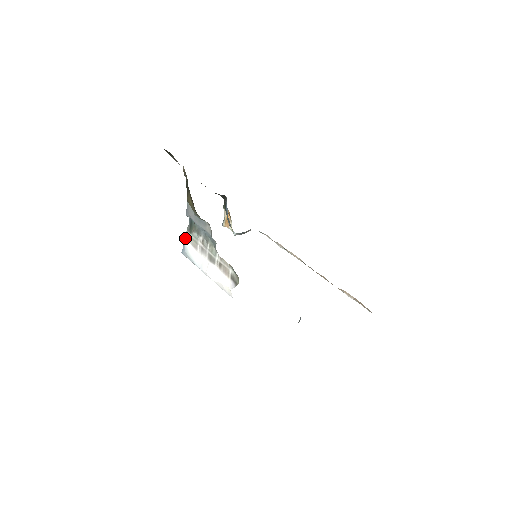
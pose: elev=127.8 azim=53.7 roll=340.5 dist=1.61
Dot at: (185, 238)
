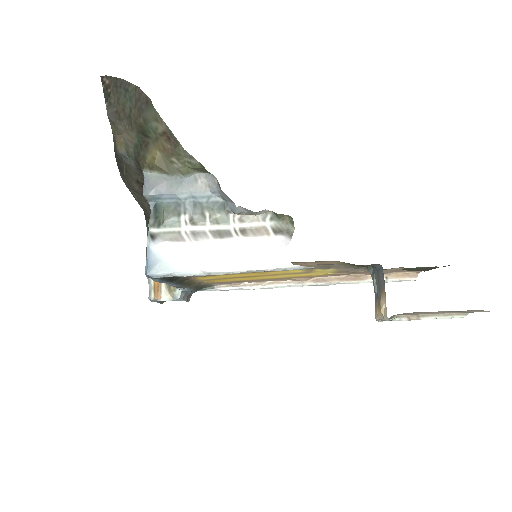
Dot at: (150, 241)
